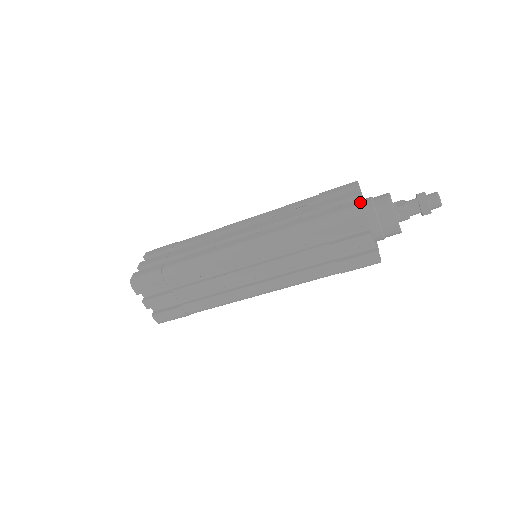
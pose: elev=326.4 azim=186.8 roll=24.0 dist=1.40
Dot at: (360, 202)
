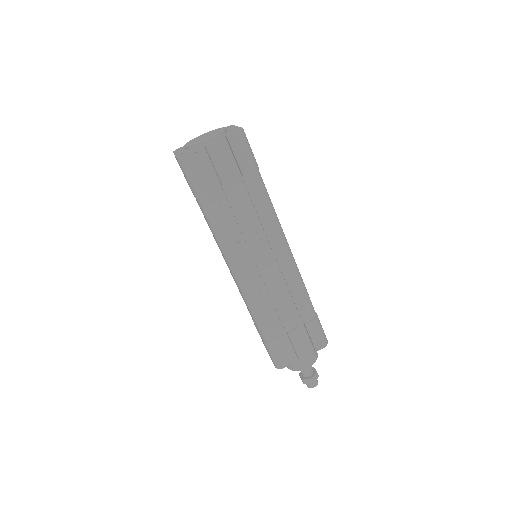
Dot at: occluded
